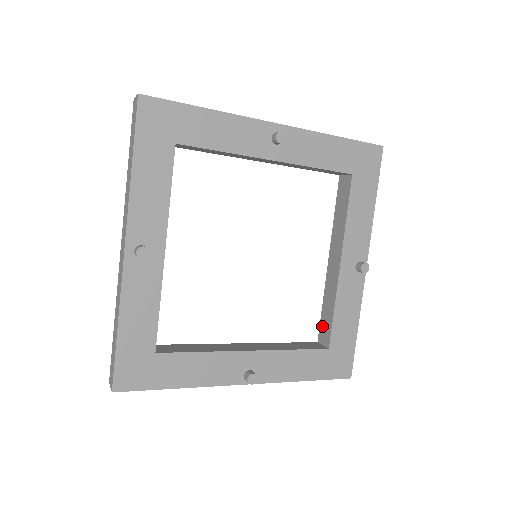
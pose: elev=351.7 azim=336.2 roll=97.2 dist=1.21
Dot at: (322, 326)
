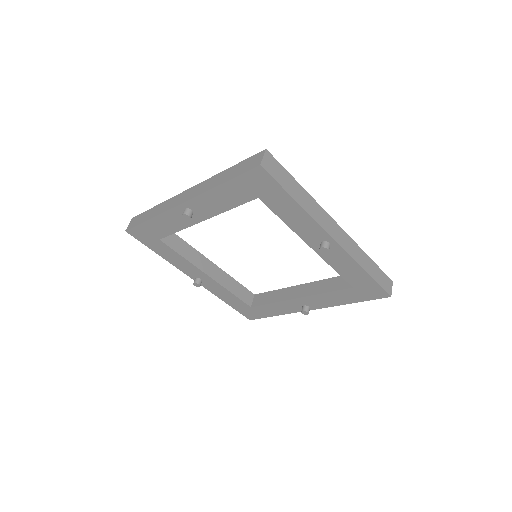
Dot at: (263, 295)
